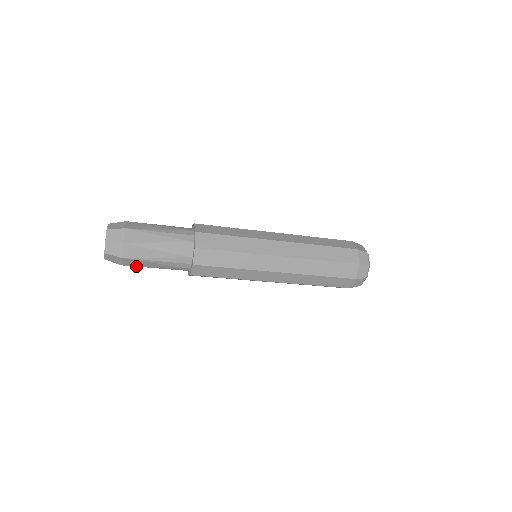
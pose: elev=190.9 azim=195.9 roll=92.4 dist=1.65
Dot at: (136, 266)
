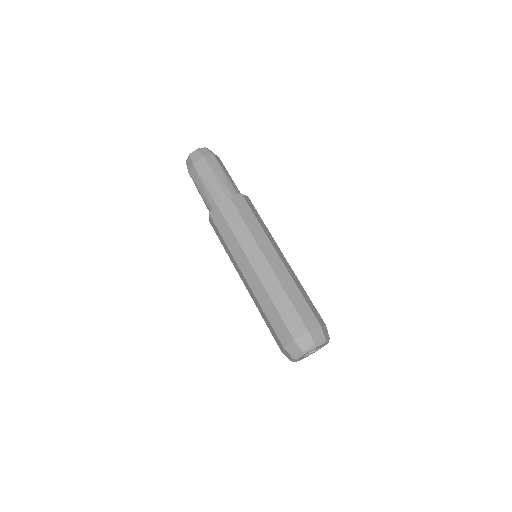
Dot at: (193, 180)
